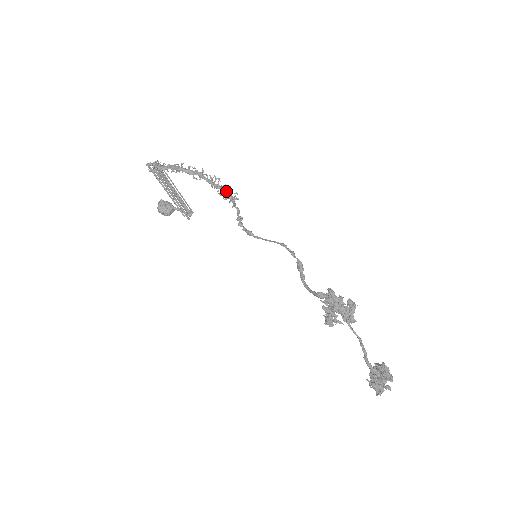
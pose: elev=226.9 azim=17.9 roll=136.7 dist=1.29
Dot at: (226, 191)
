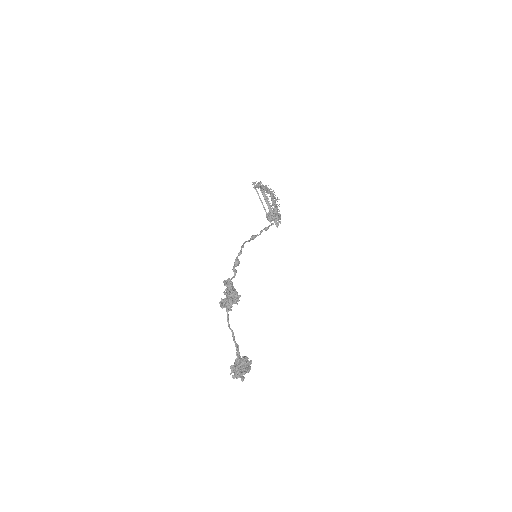
Dot at: (274, 208)
